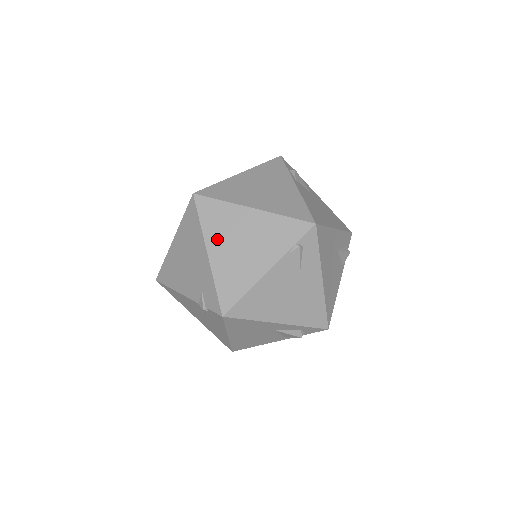
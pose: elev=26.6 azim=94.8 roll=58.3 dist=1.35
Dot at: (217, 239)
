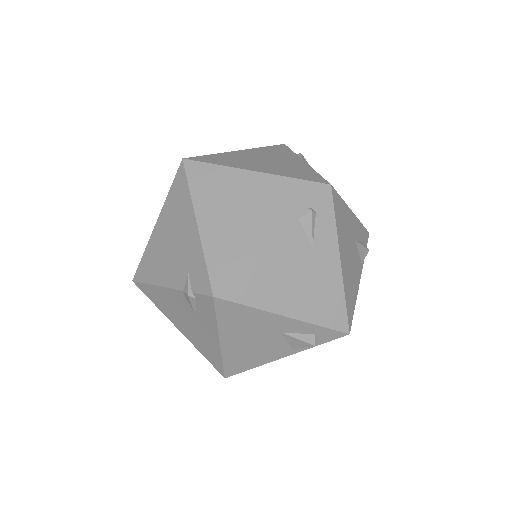
Dot at: (209, 206)
